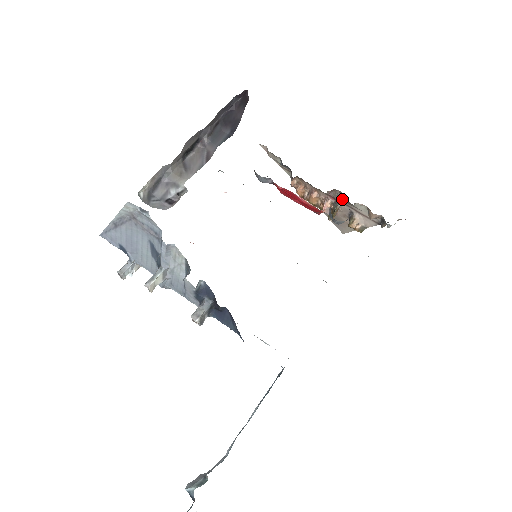
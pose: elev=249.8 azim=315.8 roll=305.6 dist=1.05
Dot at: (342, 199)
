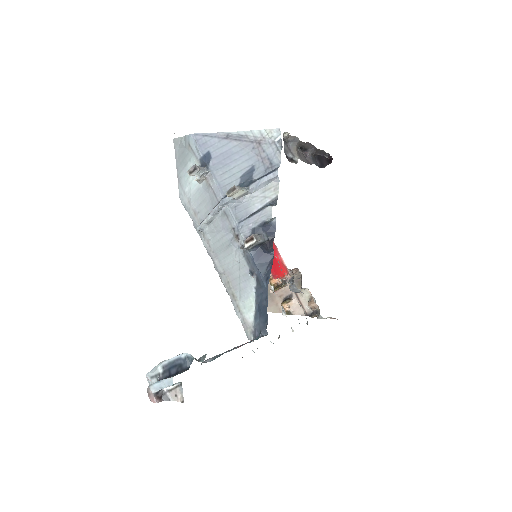
Dot at: (296, 280)
